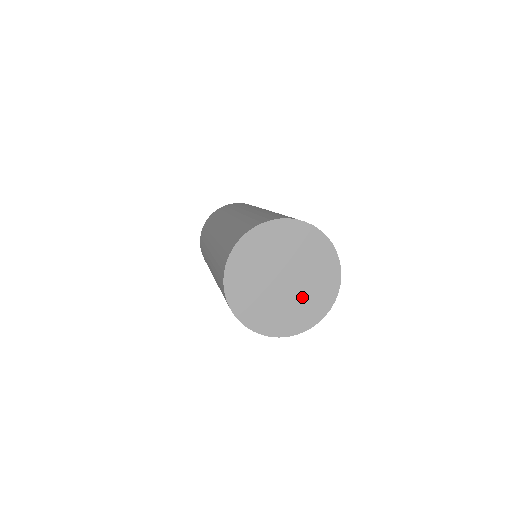
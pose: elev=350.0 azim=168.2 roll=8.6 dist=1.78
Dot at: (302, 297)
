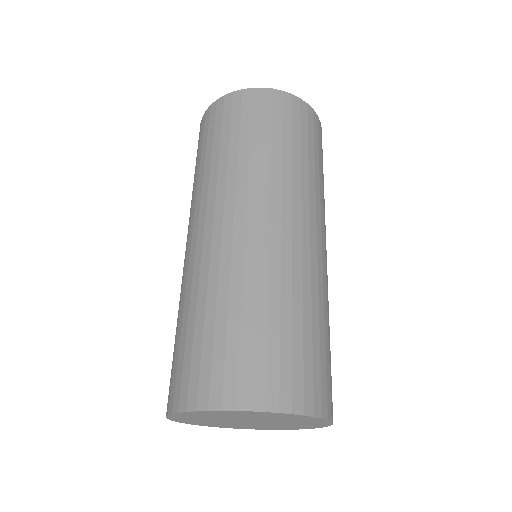
Dot at: (287, 422)
